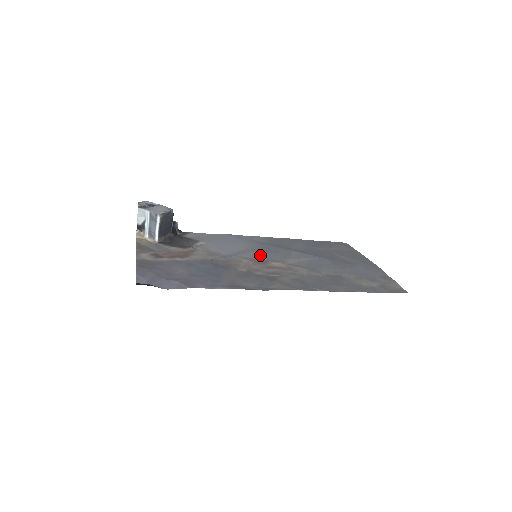
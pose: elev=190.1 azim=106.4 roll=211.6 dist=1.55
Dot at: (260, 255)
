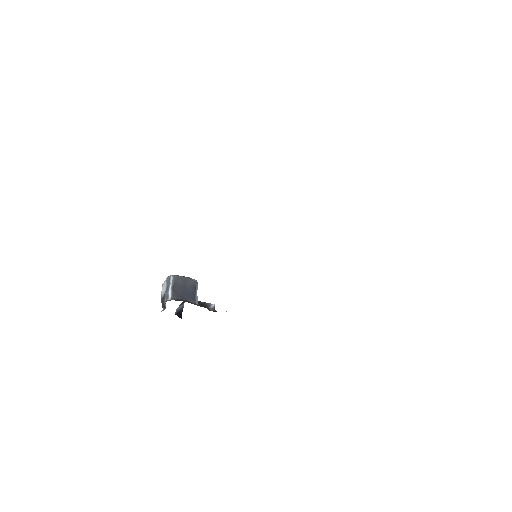
Dot at: occluded
